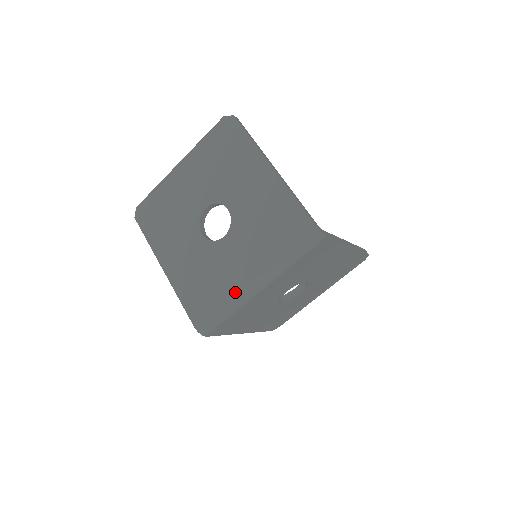
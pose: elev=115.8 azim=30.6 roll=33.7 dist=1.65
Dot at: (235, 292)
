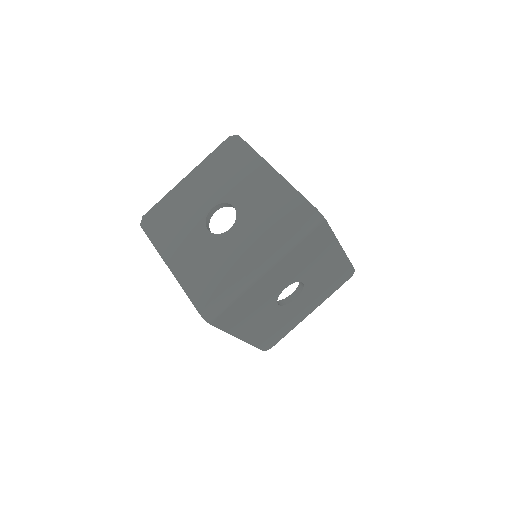
Dot at: (241, 274)
